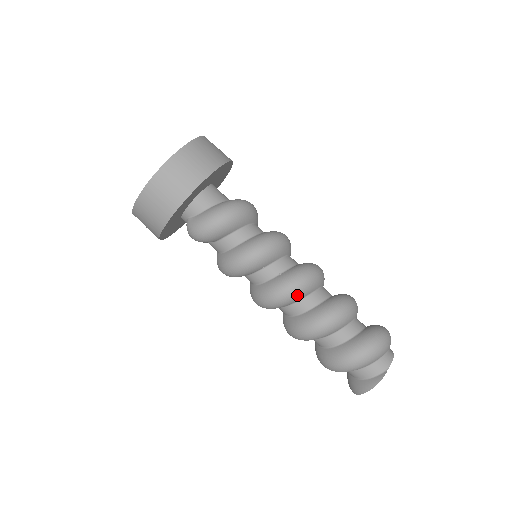
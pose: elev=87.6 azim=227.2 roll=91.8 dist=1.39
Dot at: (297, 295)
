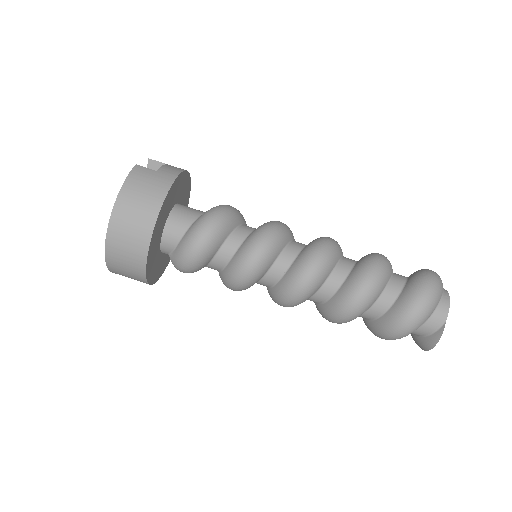
Dot at: (311, 291)
